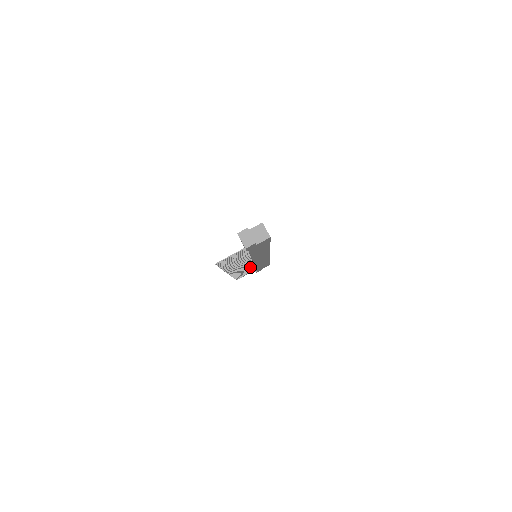
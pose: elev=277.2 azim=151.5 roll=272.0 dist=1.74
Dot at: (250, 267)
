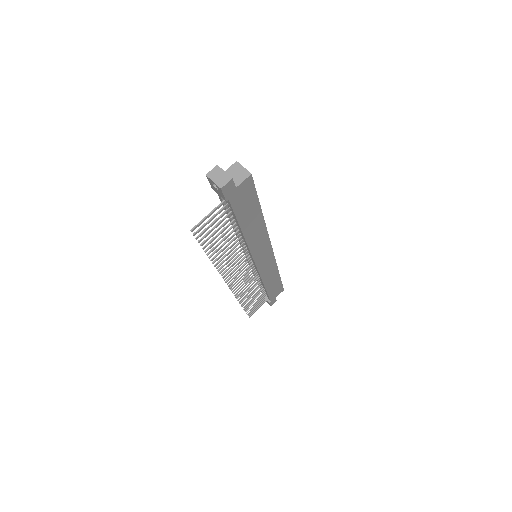
Dot at: (257, 284)
